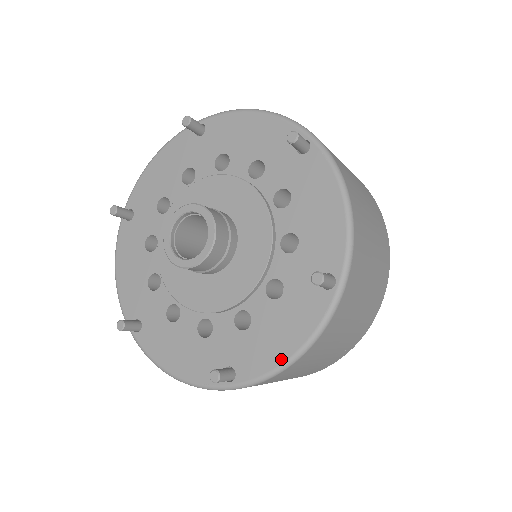
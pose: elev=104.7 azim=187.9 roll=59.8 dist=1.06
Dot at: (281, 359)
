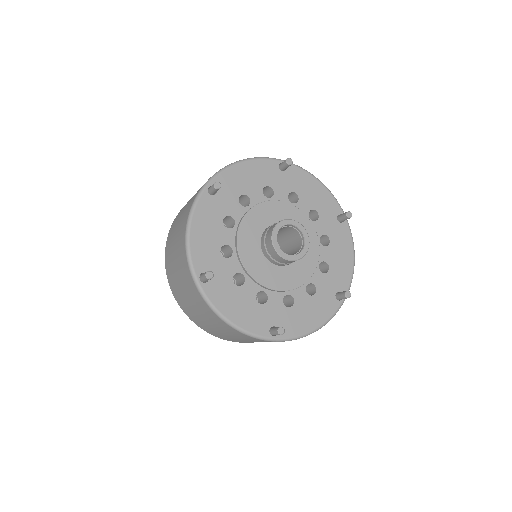
Dot at: (308, 330)
